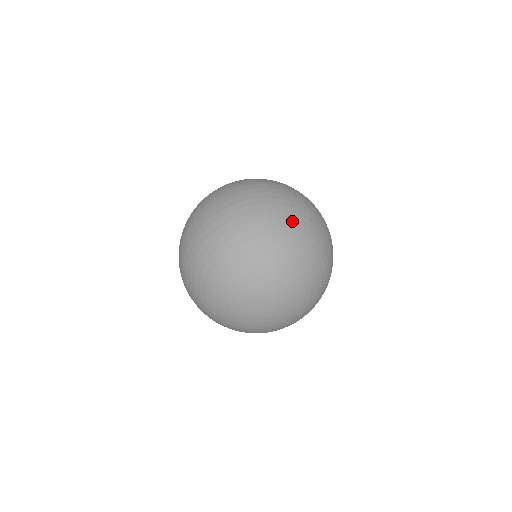
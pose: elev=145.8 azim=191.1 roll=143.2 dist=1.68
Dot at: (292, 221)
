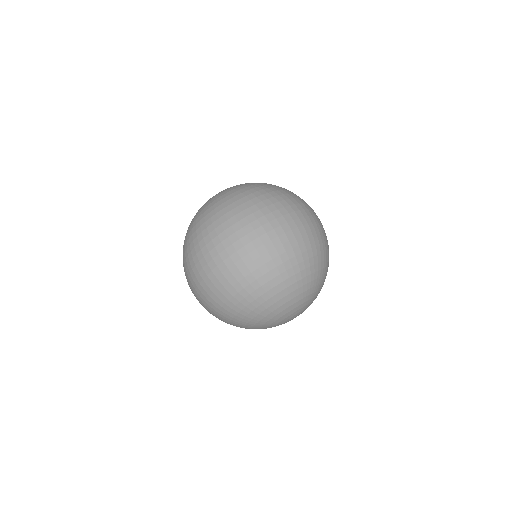
Dot at: (274, 278)
